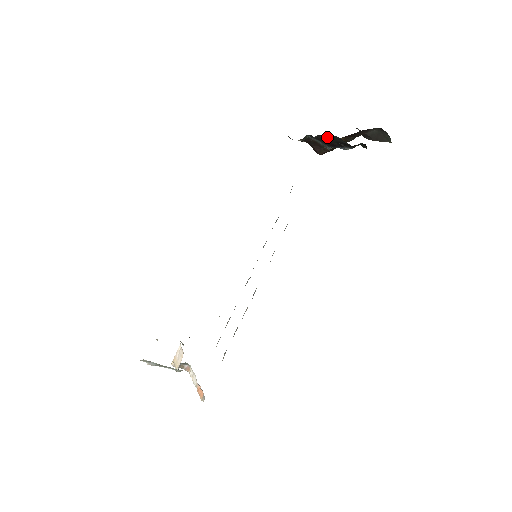
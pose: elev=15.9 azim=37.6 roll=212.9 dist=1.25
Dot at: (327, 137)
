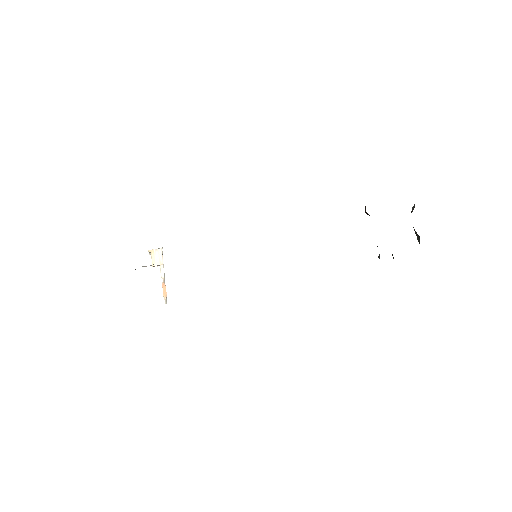
Dot at: occluded
